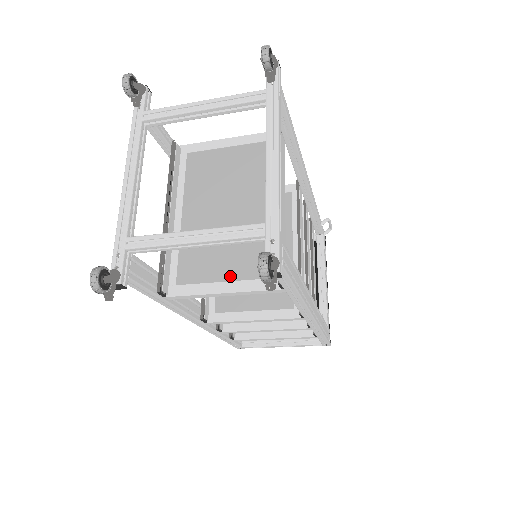
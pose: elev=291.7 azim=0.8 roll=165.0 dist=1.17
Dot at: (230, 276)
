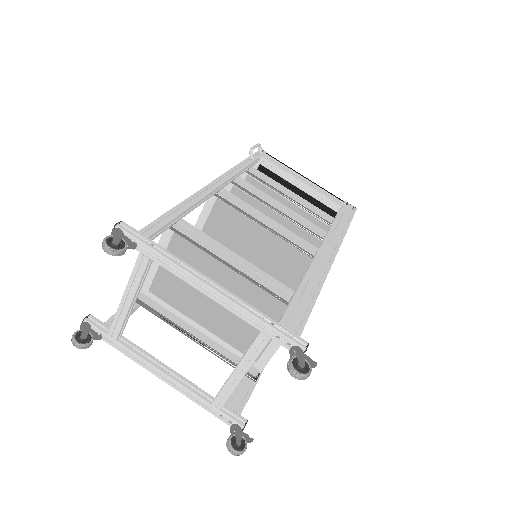
Dot at: occluded
